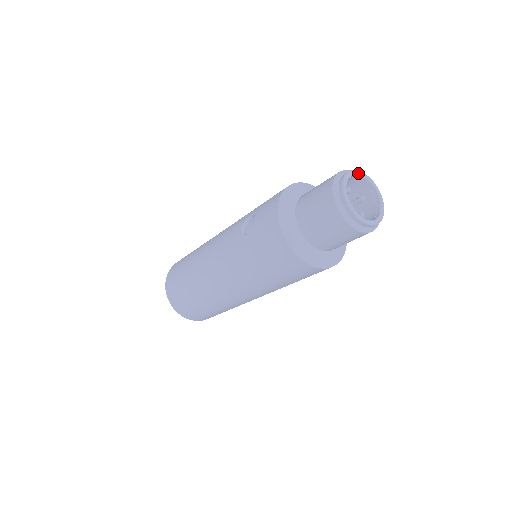
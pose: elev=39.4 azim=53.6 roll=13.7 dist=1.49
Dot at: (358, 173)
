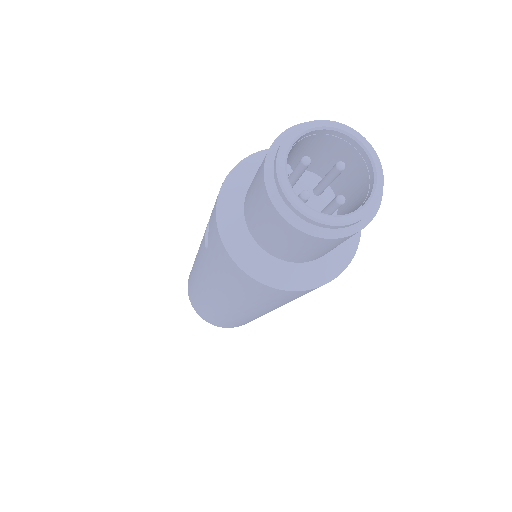
Dot at: (314, 126)
